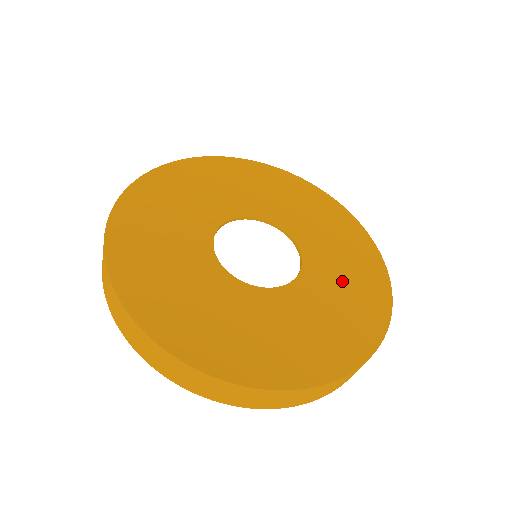
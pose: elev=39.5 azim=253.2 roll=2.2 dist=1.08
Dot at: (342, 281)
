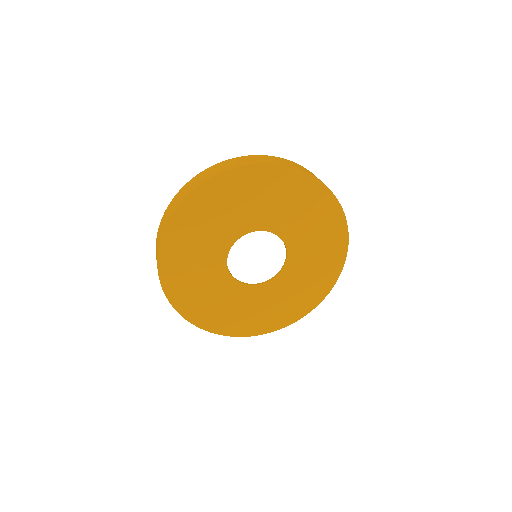
Dot at: (310, 269)
